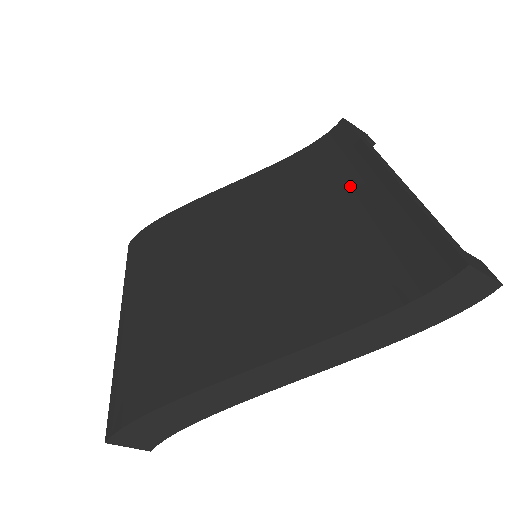
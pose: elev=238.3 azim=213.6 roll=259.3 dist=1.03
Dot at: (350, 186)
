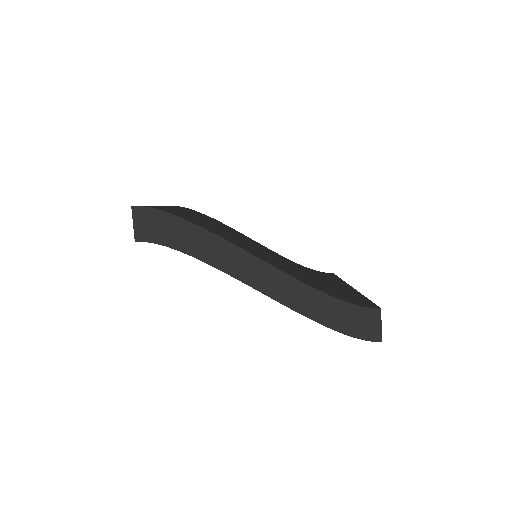
Dot at: (325, 280)
